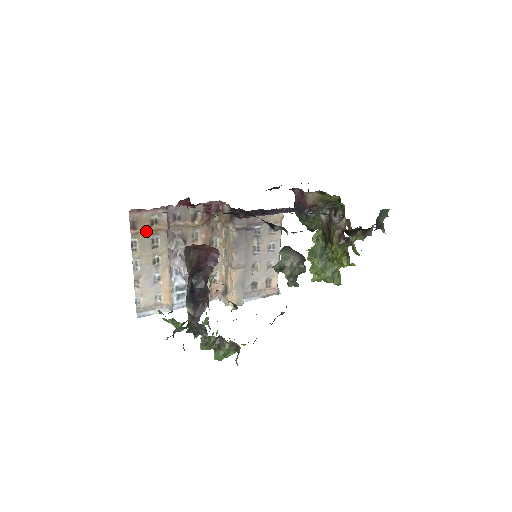
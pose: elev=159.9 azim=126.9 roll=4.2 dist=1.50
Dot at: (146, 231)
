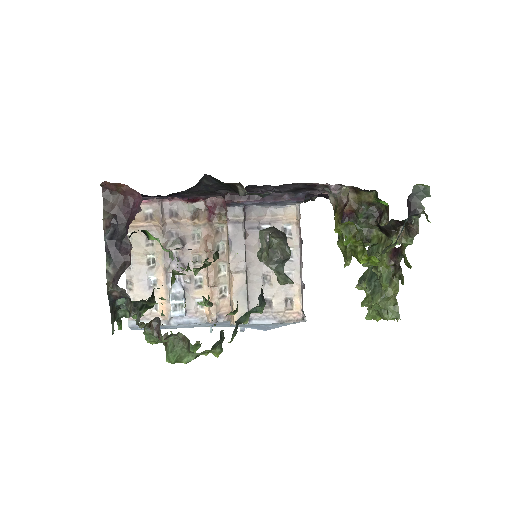
Dot at: (139, 225)
